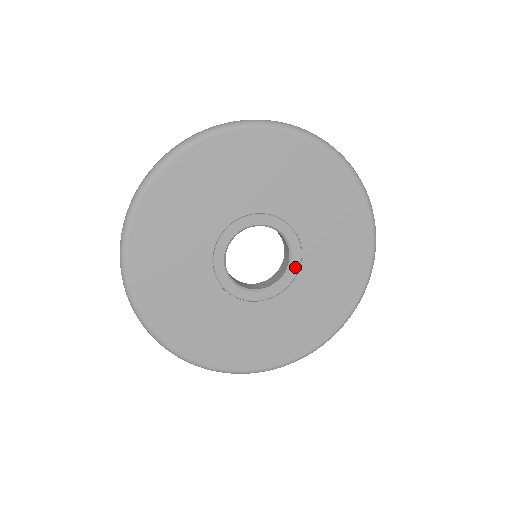
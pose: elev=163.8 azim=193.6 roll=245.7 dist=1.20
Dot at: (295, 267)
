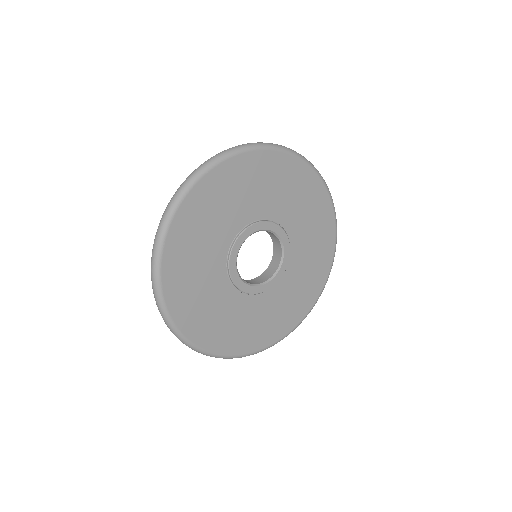
Dot at: (287, 251)
